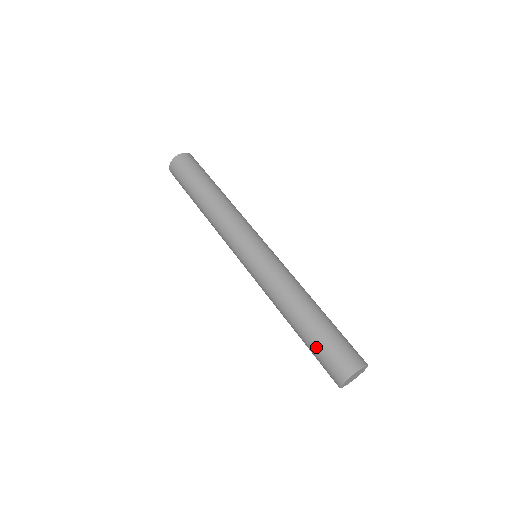
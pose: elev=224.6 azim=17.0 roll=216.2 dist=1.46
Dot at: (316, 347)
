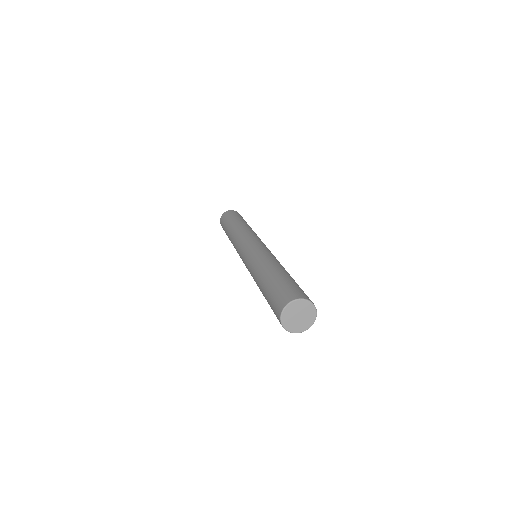
Dot at: (279, 283)
